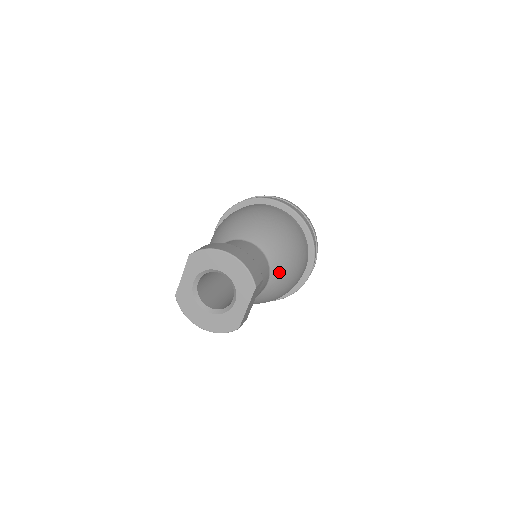
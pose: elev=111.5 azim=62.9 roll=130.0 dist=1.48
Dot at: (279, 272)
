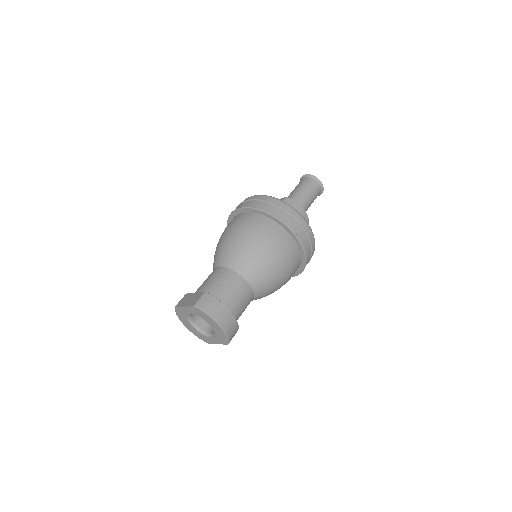
Dot at: (260, 298)
